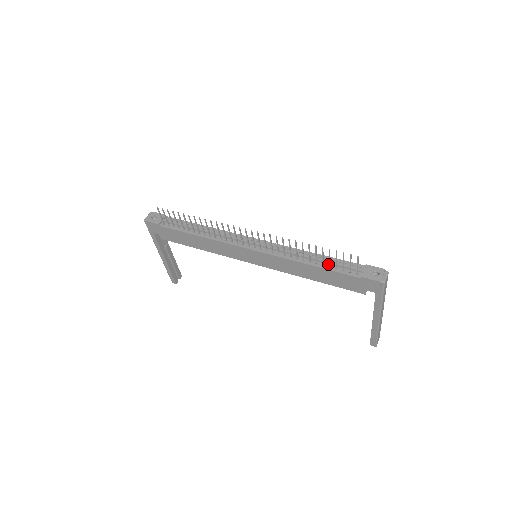
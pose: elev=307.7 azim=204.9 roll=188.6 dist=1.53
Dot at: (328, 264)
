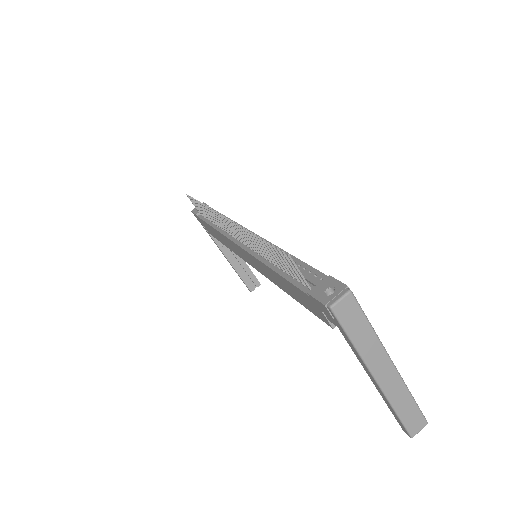
Dot at: occluded
